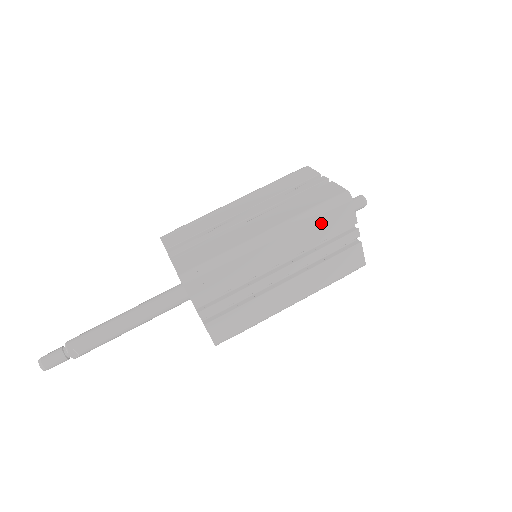
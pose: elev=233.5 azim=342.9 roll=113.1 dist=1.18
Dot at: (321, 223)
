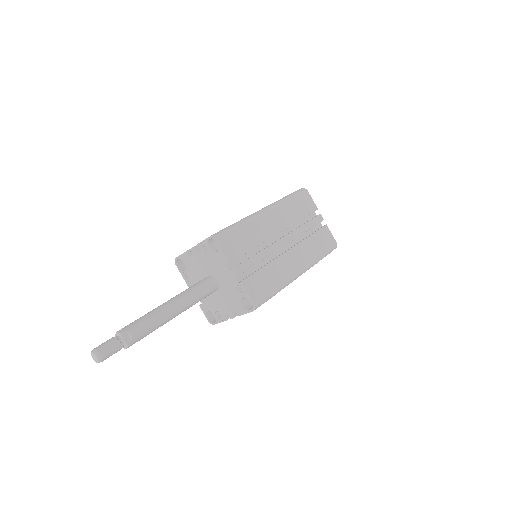
Dot at: (295, 205)
